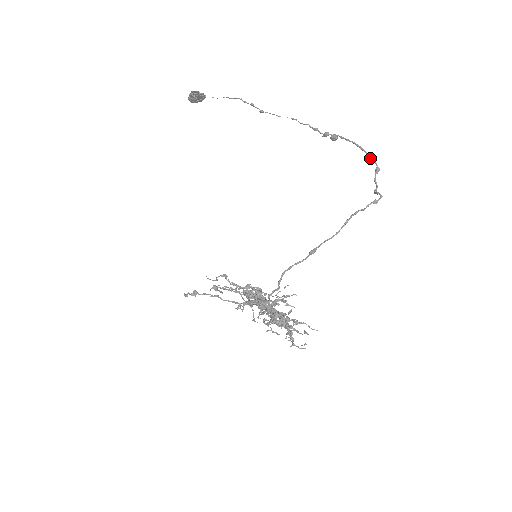
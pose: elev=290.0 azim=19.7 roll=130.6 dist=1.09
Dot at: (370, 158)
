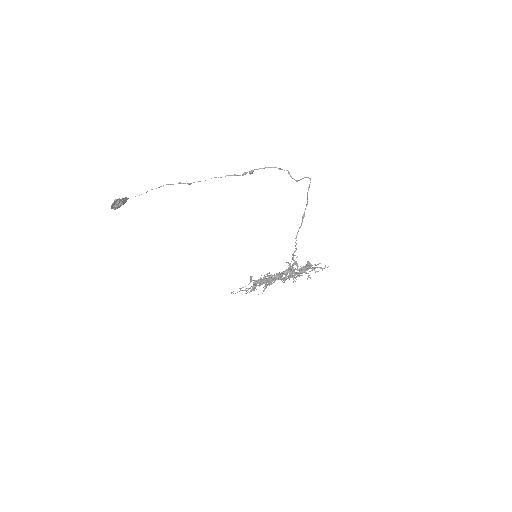
Dot at: (282, 169)
